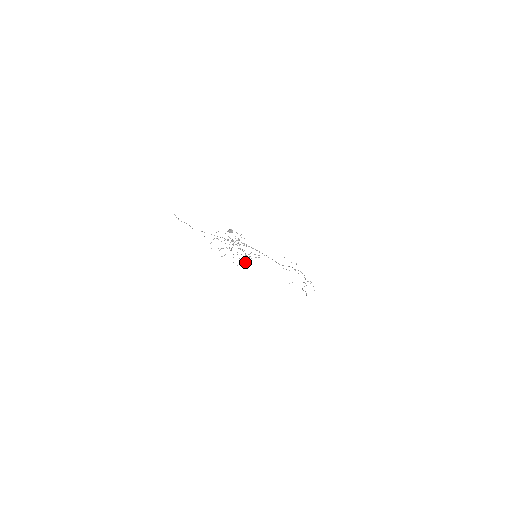
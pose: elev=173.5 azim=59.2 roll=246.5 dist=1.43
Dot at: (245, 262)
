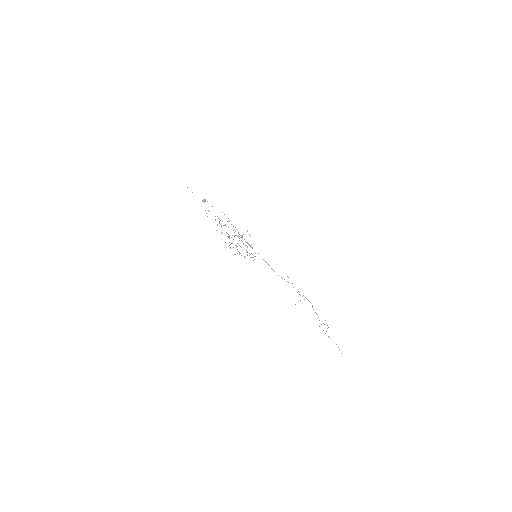
Dot at: (245, 257)
